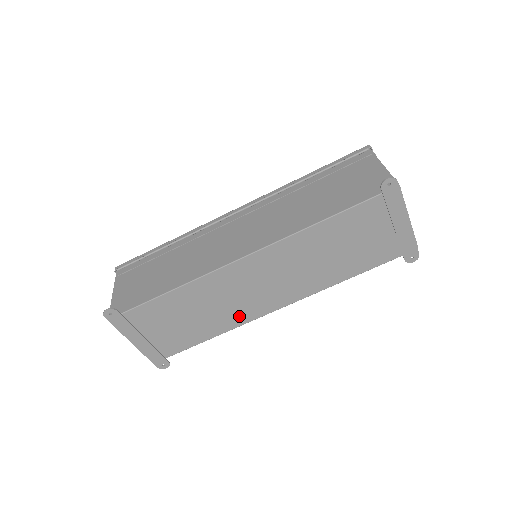
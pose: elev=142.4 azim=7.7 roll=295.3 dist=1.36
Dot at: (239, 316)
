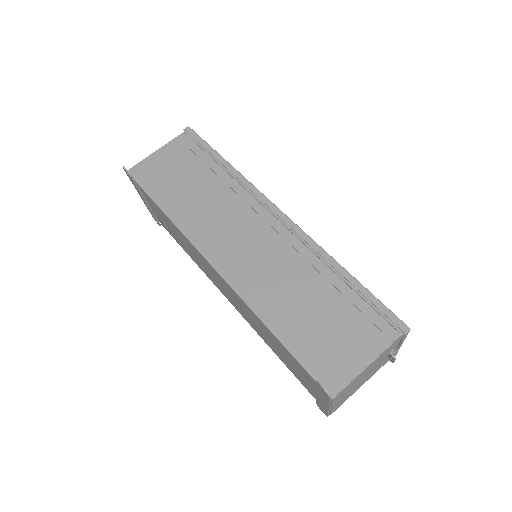
Dot at: (204, 270)
